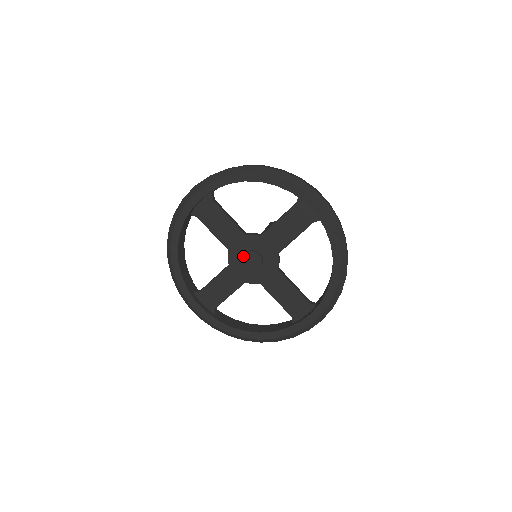
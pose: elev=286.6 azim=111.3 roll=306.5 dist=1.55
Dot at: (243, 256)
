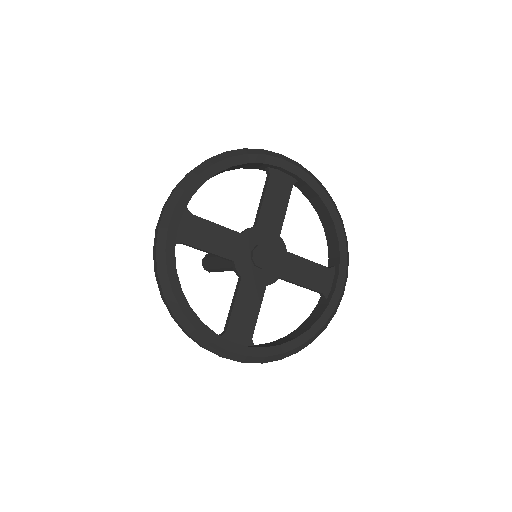
Dot at: (252, 256)
